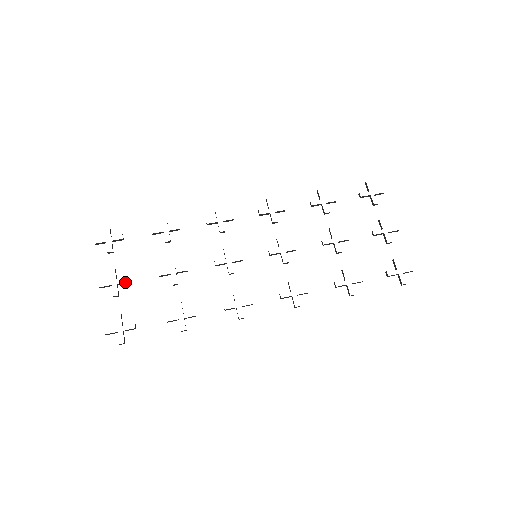
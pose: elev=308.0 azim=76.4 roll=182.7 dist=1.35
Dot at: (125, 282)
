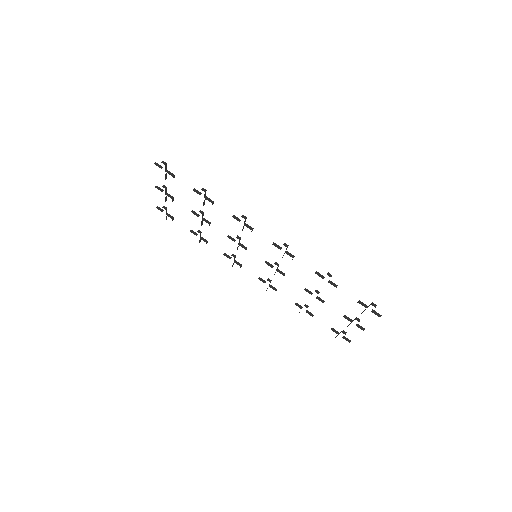
Dot at: occluded
